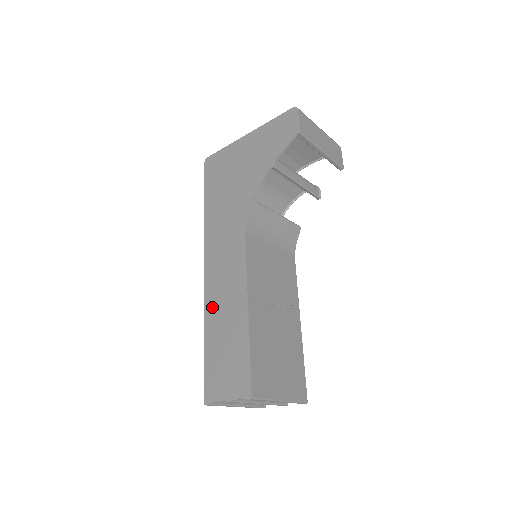
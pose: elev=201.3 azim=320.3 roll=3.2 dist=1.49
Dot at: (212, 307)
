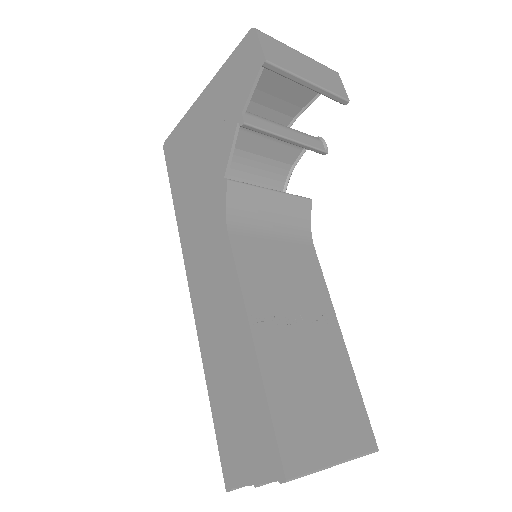
Dot at: (208, 344)
